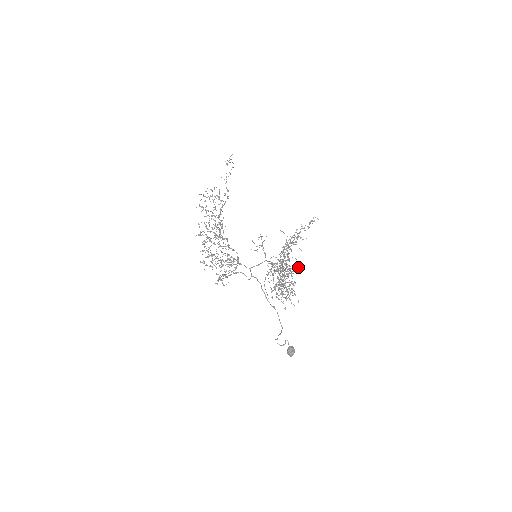
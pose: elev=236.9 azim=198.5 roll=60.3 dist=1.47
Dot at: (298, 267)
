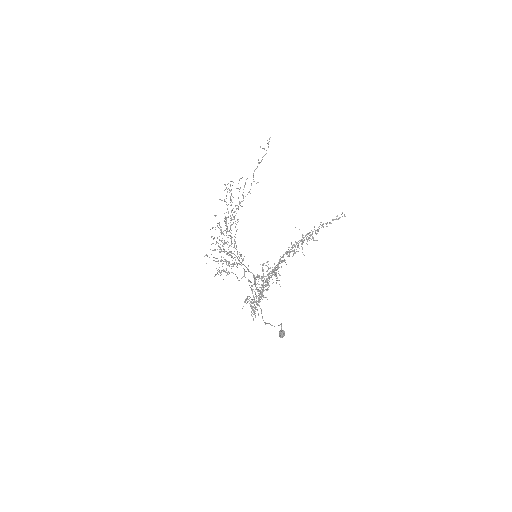
Dot at: (253, 299)
